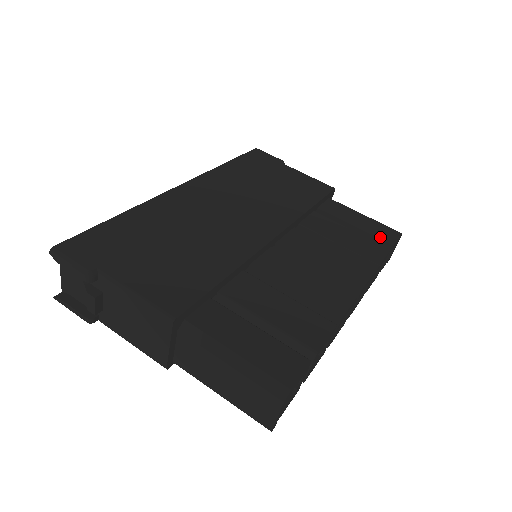
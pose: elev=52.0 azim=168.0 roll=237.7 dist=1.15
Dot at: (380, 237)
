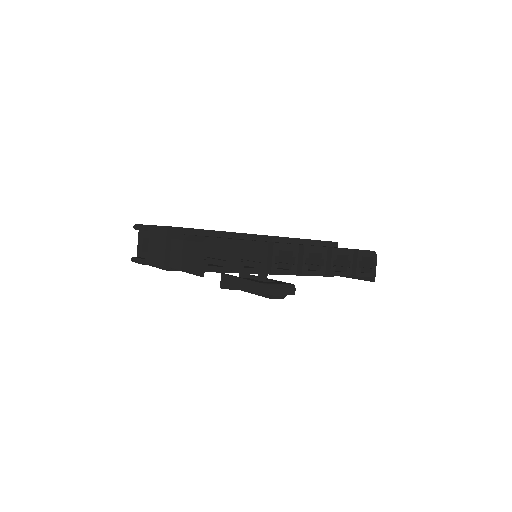
Dot at: occluded
